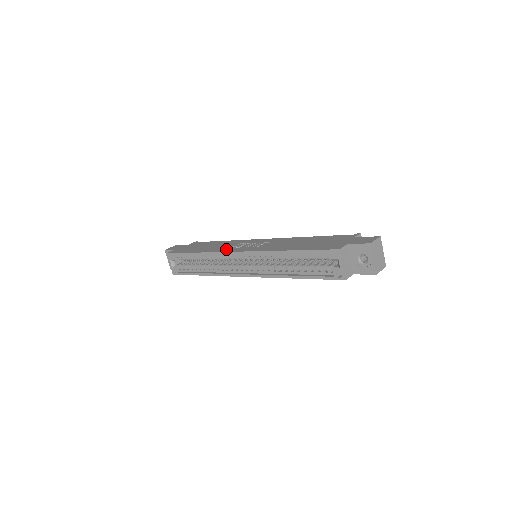
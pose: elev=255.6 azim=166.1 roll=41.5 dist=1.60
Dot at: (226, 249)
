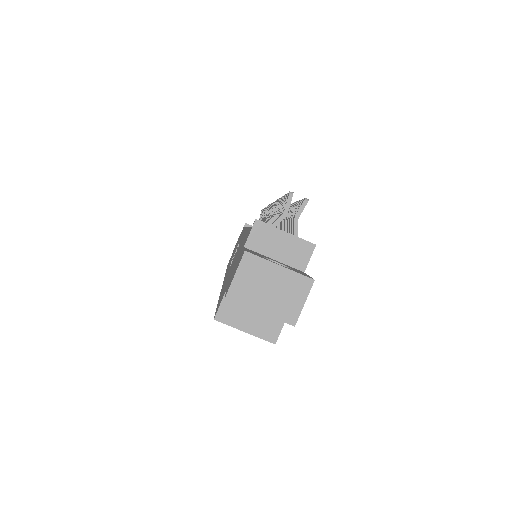
Dot at: occluded
